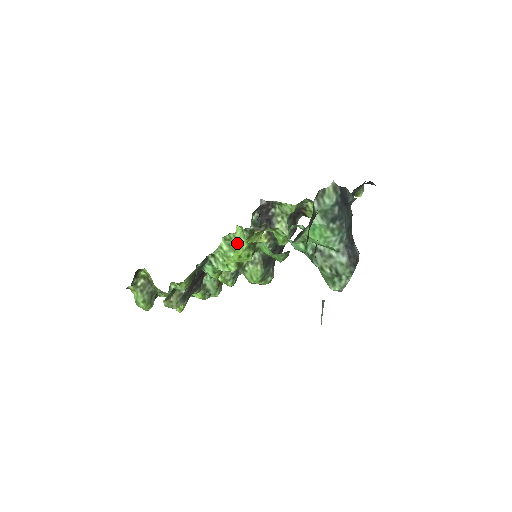
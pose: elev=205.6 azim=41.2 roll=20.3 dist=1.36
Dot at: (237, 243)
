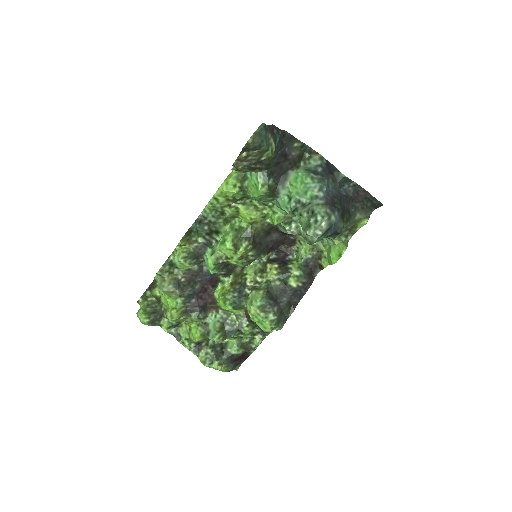
Dot at: (239, 226)
